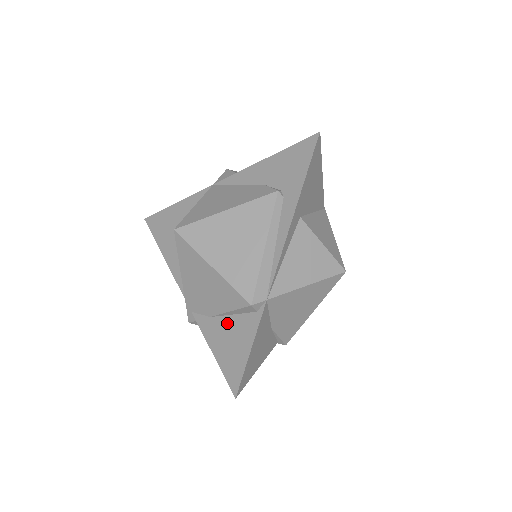
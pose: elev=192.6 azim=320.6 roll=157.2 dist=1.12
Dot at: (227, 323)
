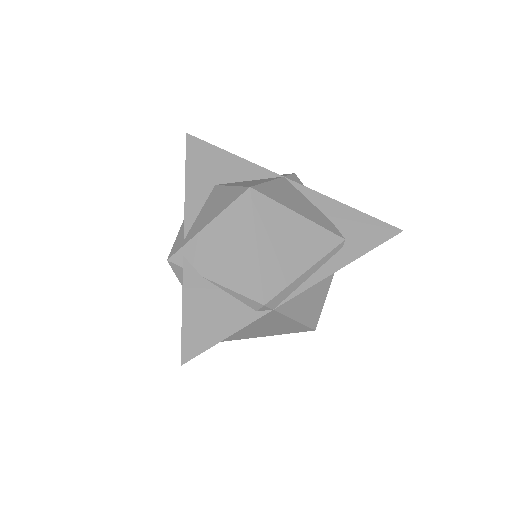
Dot at: (218, 296)
